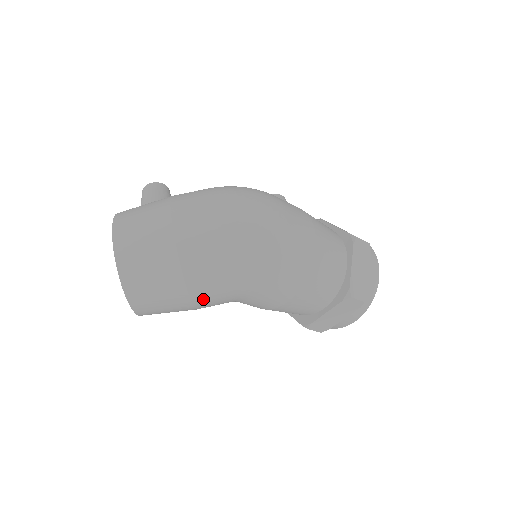
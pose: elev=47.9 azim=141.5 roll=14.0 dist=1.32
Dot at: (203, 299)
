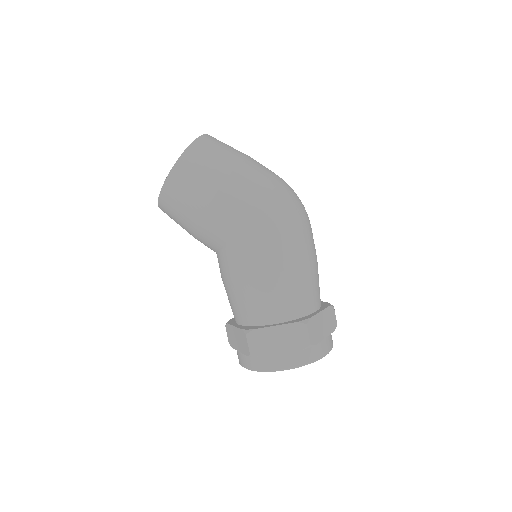
Dot at: (221, 205)
